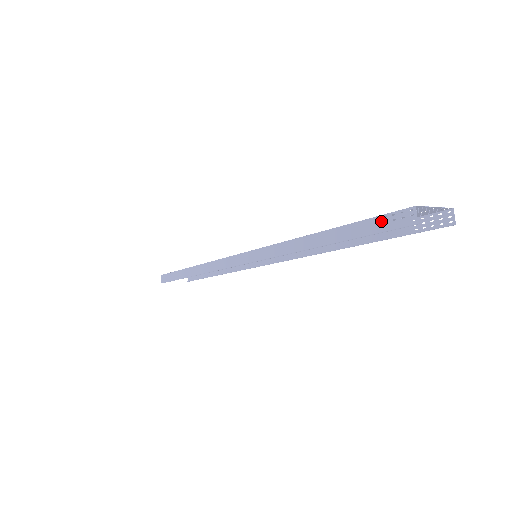
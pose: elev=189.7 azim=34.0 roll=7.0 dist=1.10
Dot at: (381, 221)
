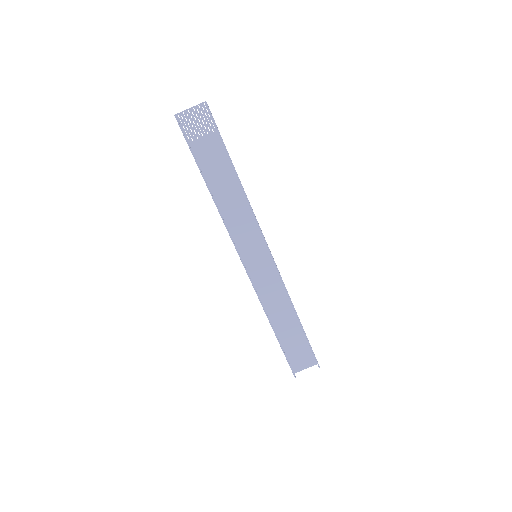
Dot at: (184, 137)
